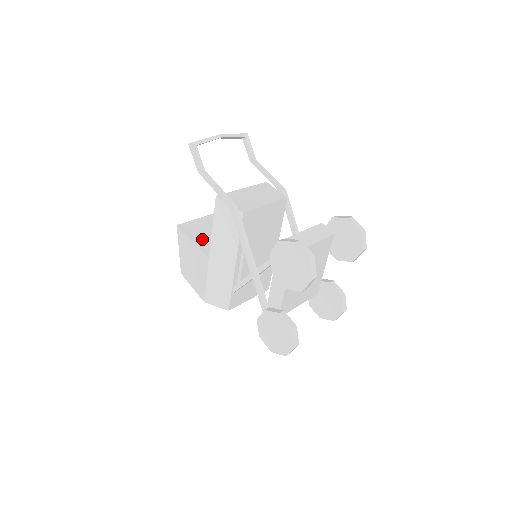
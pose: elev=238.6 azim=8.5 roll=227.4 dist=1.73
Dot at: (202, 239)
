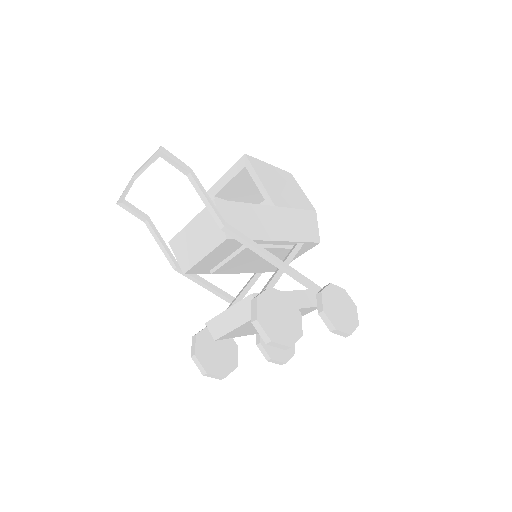
Dot at: (241, 189)
